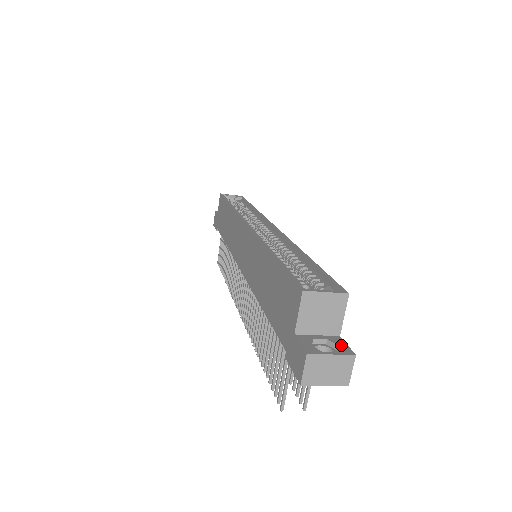
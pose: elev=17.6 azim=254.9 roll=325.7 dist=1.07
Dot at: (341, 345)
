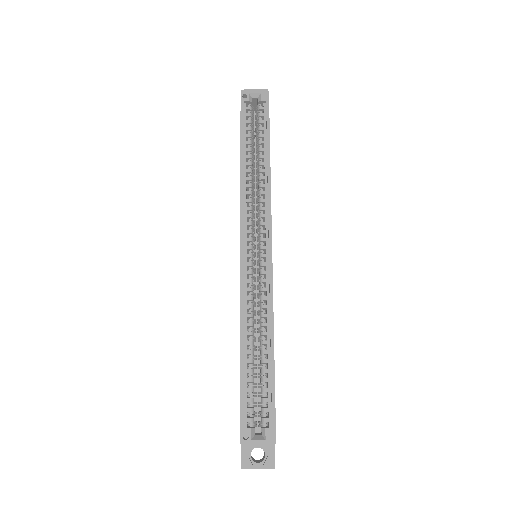
Dot at: (270, 455)
